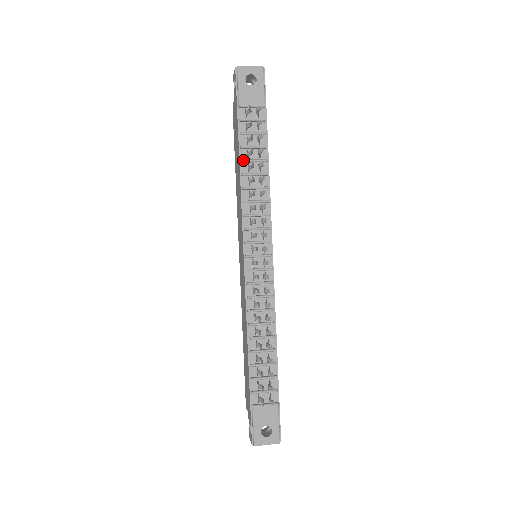
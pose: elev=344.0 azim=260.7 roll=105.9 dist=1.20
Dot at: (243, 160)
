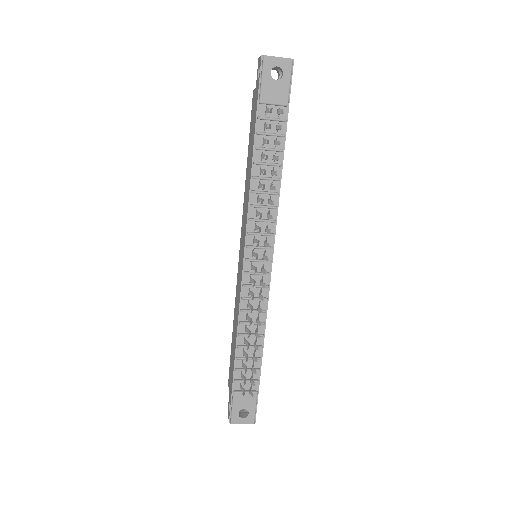
Dot at: (256, 162)
